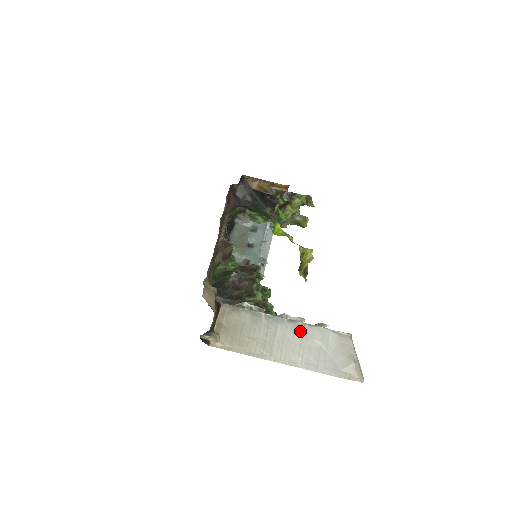
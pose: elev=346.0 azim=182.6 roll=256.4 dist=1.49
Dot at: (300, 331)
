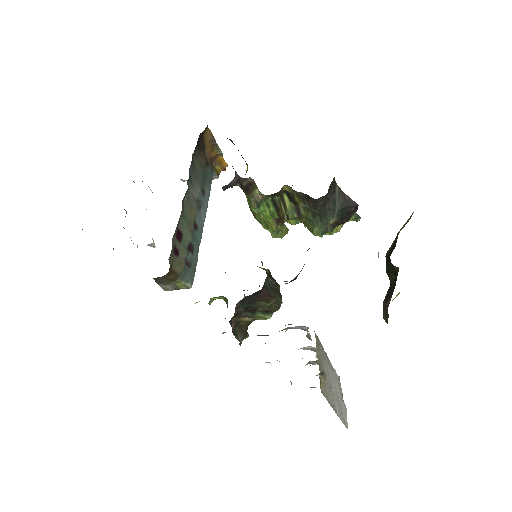
Dot at: occluded
